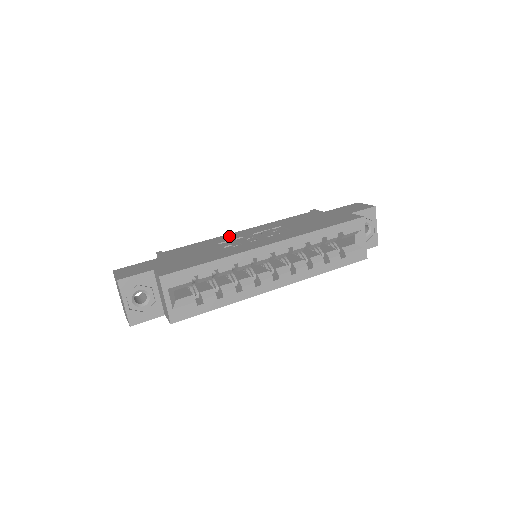
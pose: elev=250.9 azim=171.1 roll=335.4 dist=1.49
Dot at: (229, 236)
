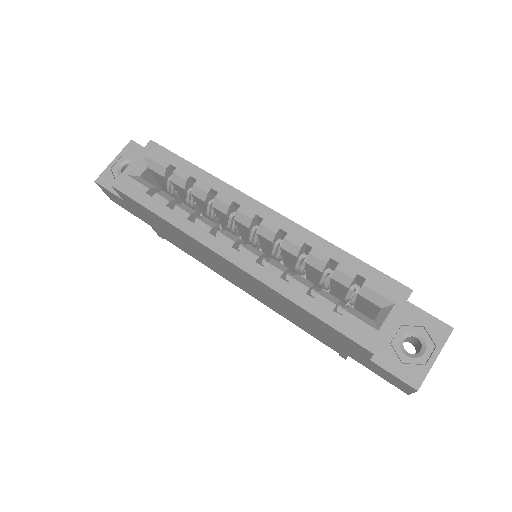
Dot at: occluded
